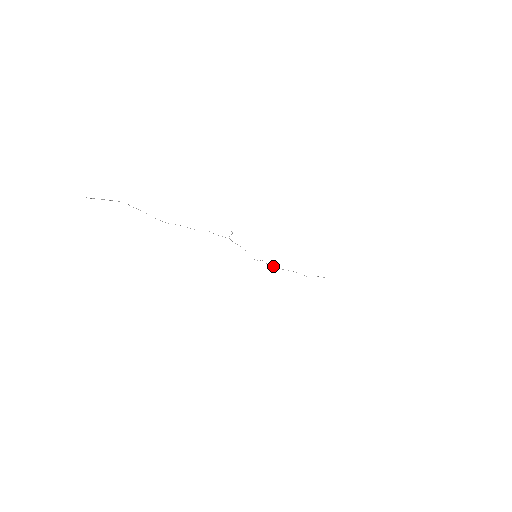
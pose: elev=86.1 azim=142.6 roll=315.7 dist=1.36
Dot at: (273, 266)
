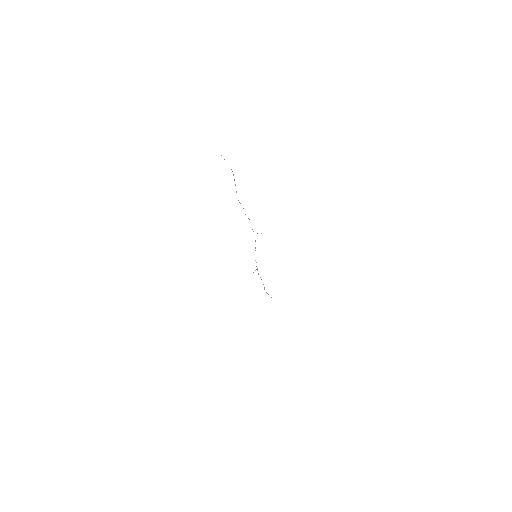
Dot at: (257, 269)
